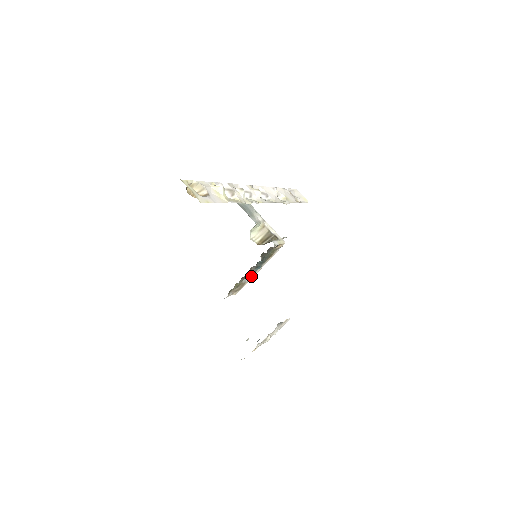
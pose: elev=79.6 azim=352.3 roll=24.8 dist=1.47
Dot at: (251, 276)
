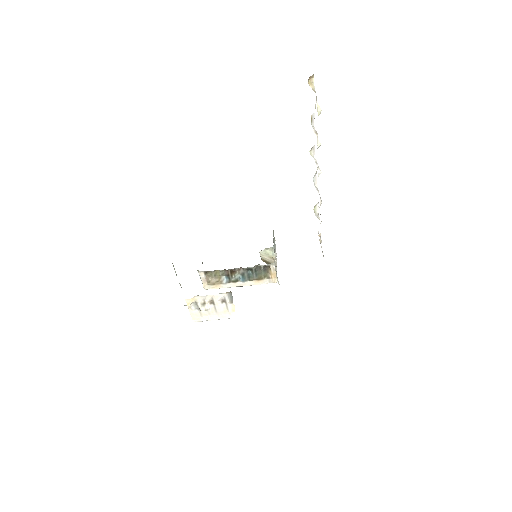
Dot at: (230, 282)
